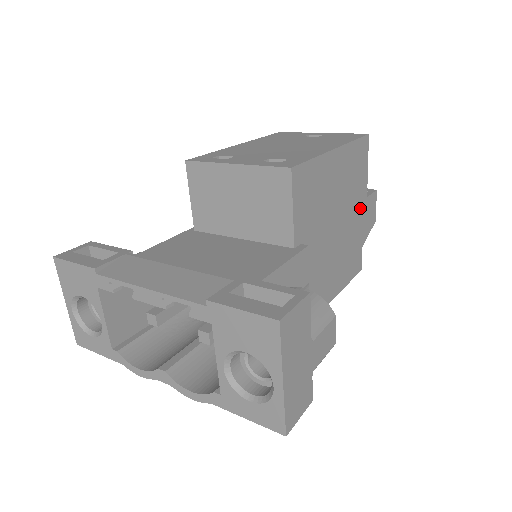
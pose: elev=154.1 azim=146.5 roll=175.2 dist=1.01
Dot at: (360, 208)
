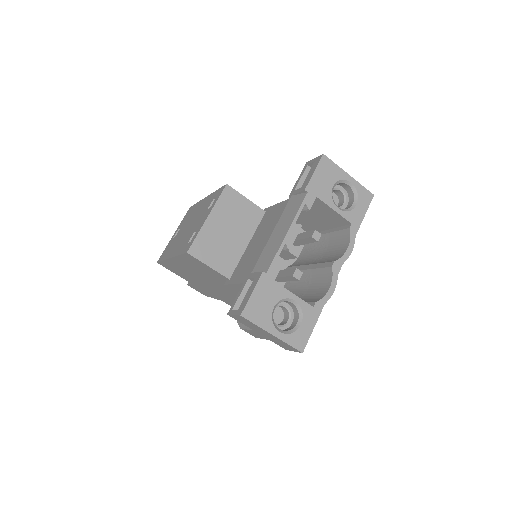
Dot at: occluded
